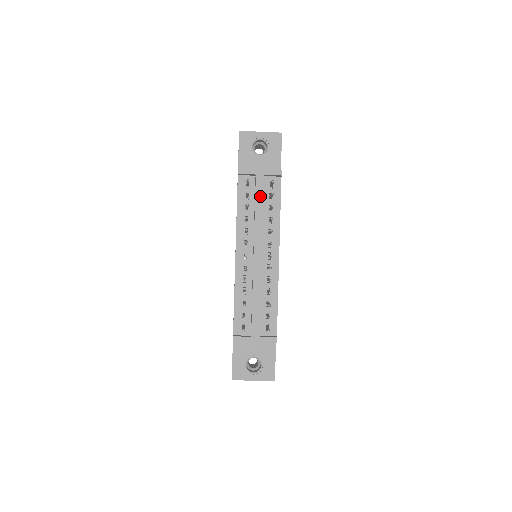
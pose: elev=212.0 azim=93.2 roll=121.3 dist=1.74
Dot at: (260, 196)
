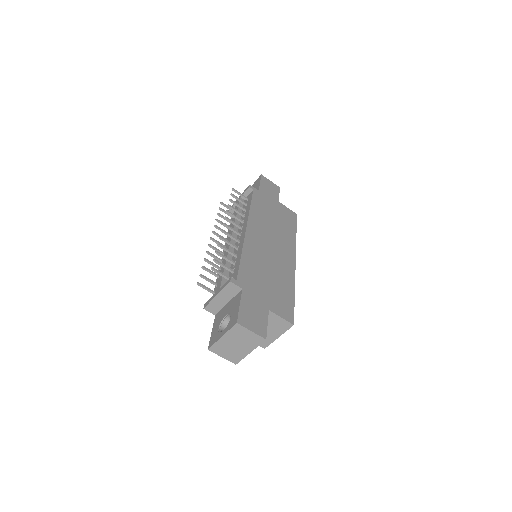
Dot at: occluded
